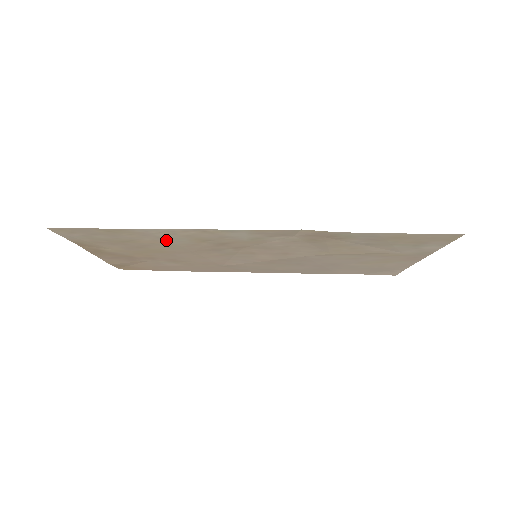
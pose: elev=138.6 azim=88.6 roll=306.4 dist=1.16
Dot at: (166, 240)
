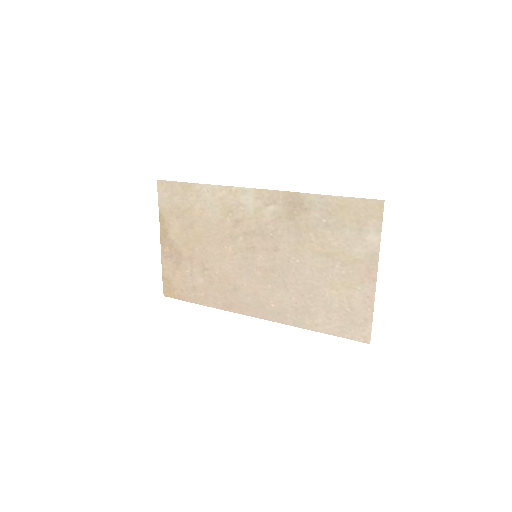
Dot at: (208, 209)
